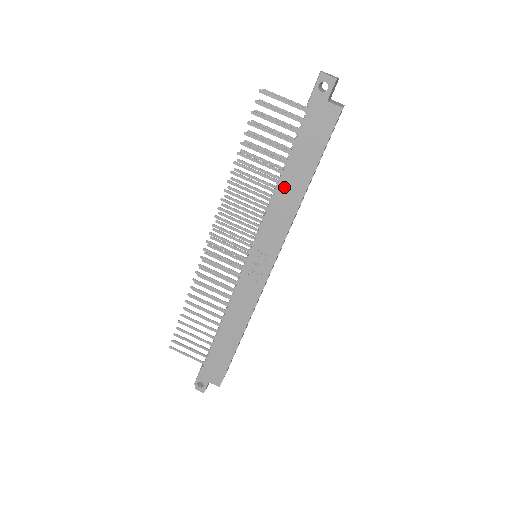
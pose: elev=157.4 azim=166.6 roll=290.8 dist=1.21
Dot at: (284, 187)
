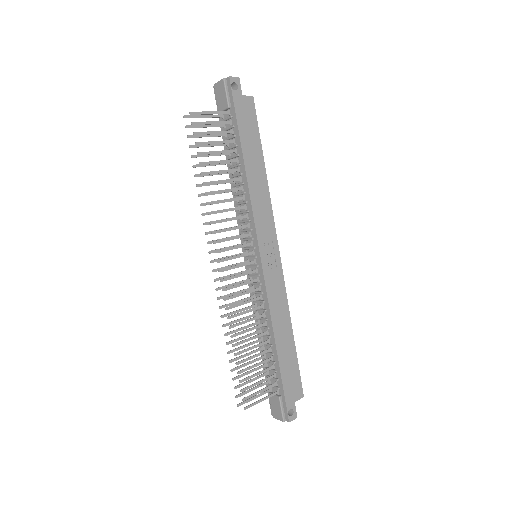
Dot at: (252, 177)
